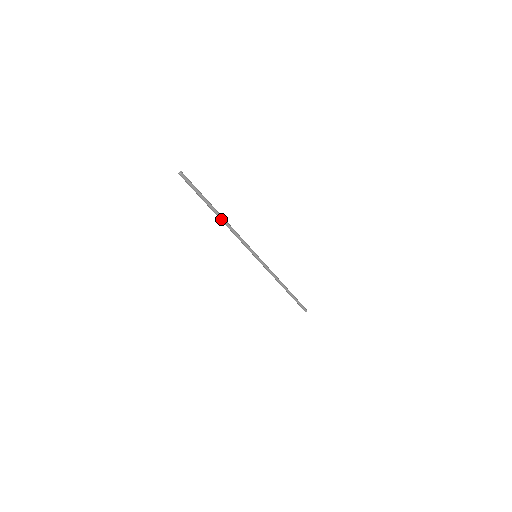
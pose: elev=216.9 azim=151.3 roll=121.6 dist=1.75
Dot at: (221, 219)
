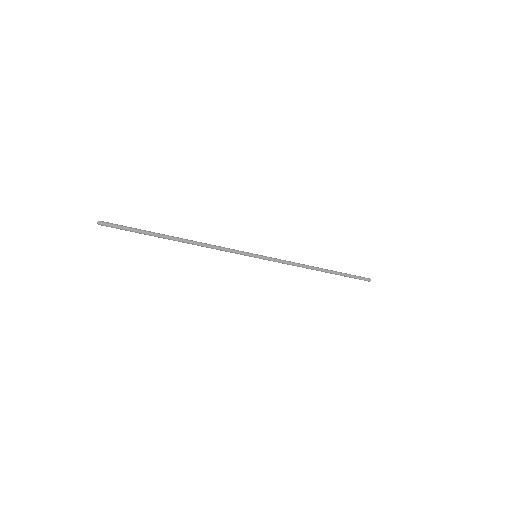
Dot at: (182, 242)
